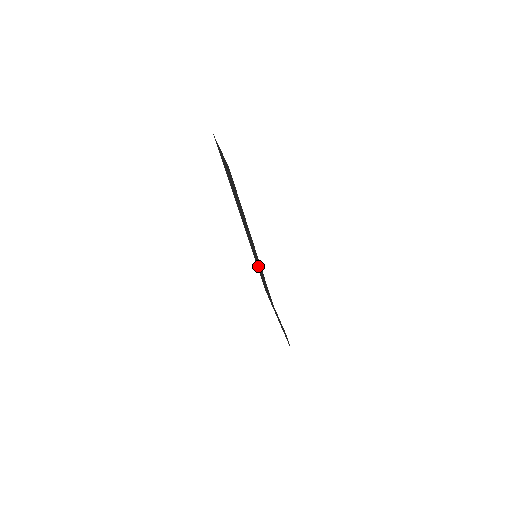
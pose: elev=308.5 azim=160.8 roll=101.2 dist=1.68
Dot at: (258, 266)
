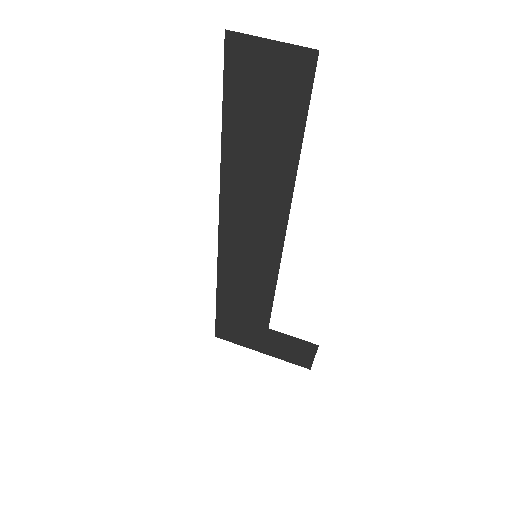
Dot at: (236, 285)
